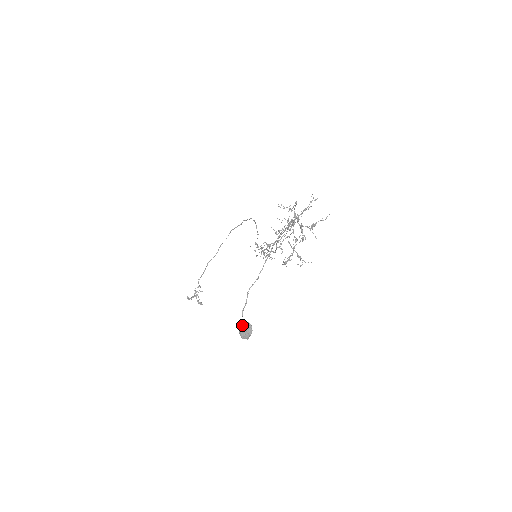
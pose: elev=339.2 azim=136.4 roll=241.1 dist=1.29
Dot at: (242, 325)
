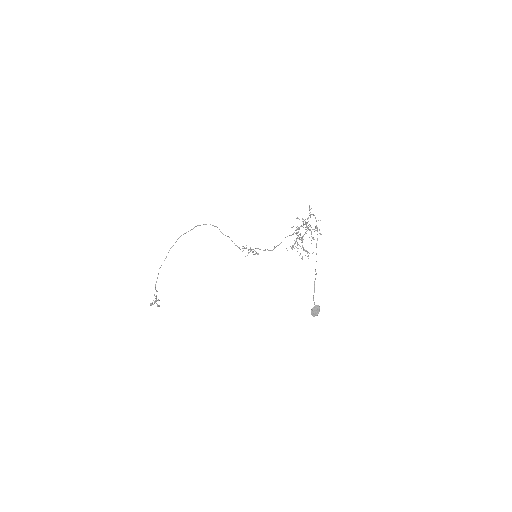
Dot at: (313, 308)
